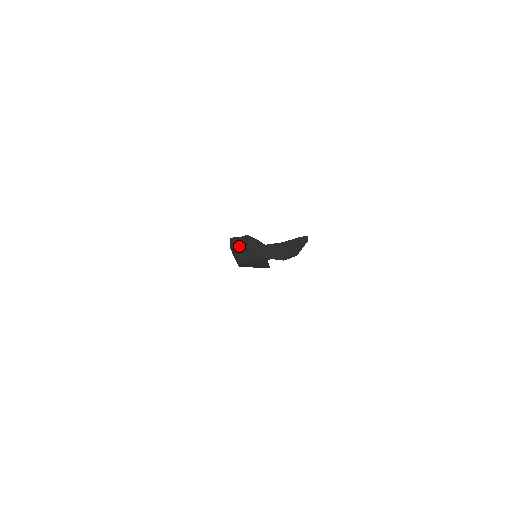
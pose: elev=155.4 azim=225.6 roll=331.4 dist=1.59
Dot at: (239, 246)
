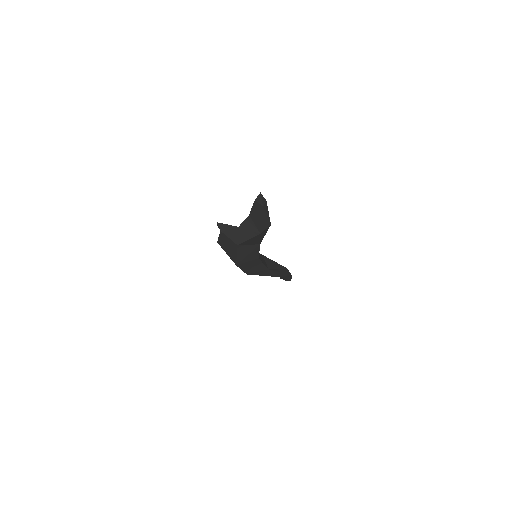
Dot at: (225, 245)
